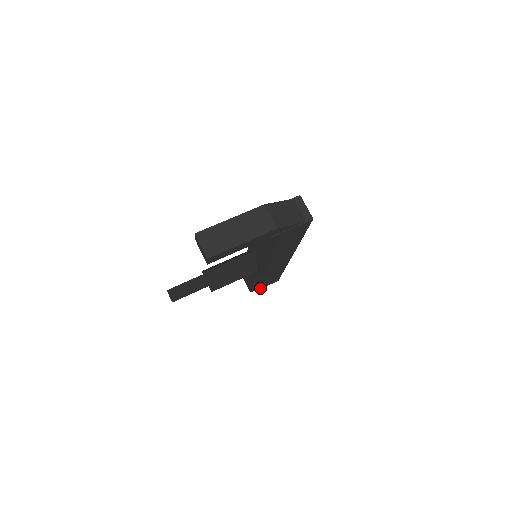
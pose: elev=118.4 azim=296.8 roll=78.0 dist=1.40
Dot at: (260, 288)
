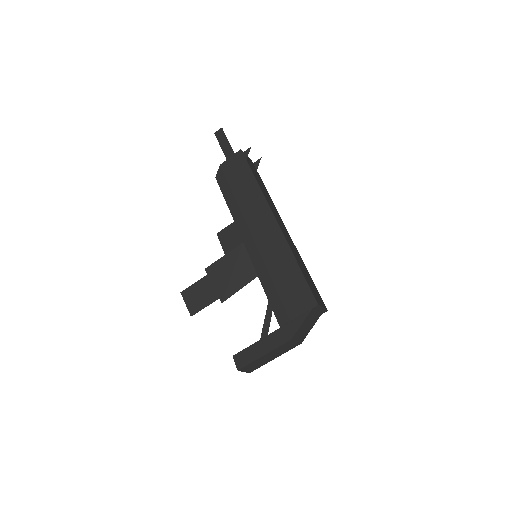
Dot at: occluded
